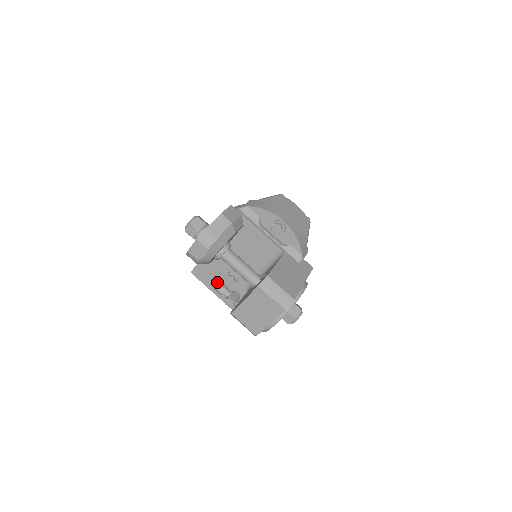
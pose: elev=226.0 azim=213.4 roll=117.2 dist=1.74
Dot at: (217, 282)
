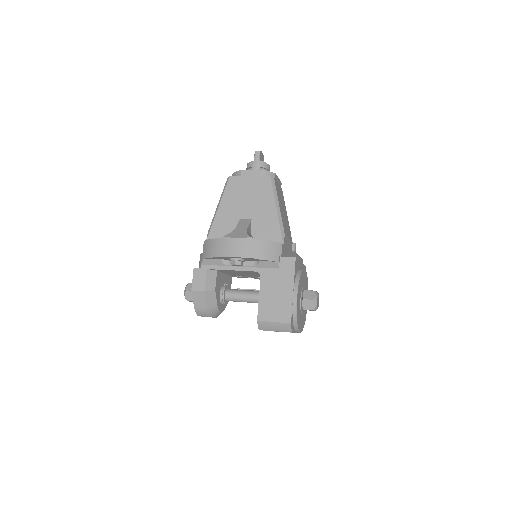
Dot at: occluded
